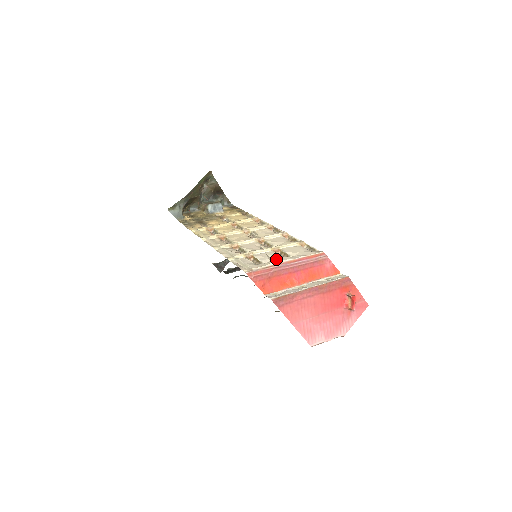
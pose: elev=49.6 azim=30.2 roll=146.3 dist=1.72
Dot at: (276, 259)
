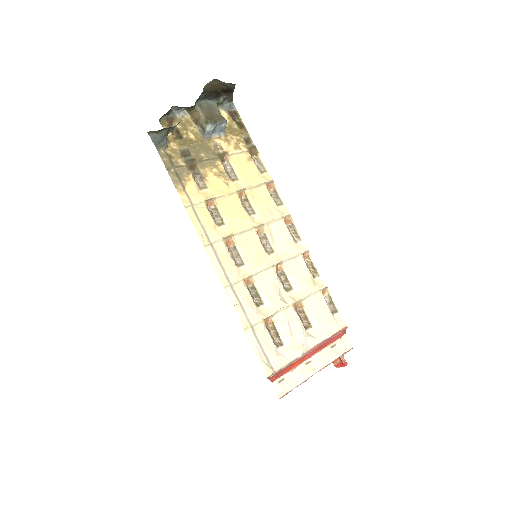
Dot at: (303, 351)
